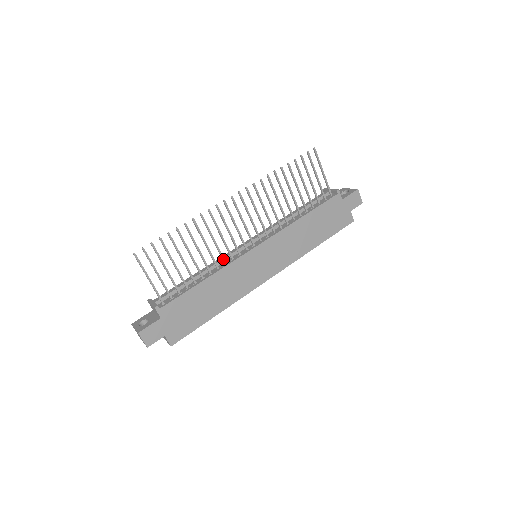
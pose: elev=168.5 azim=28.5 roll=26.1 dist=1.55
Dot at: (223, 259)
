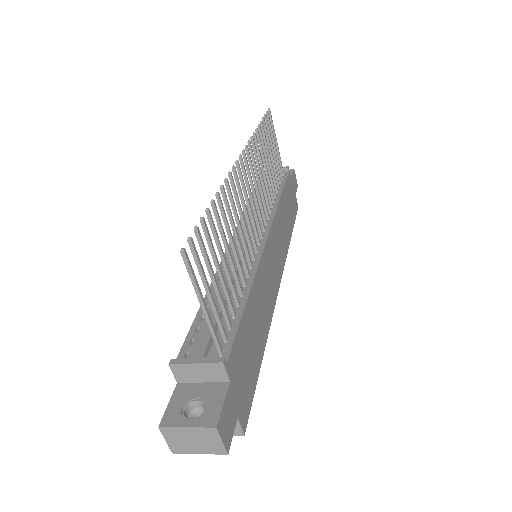
Dot at: (249, 258)
